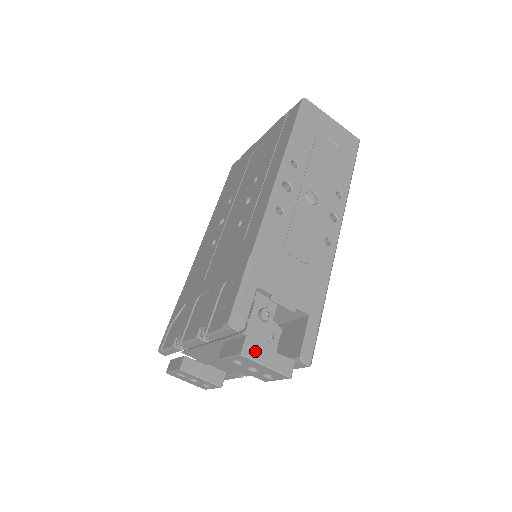
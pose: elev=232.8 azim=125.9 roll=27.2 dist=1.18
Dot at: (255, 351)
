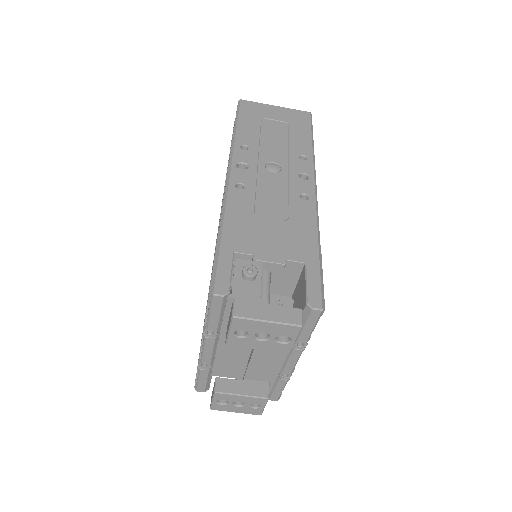
Dot at: (248, 310)
